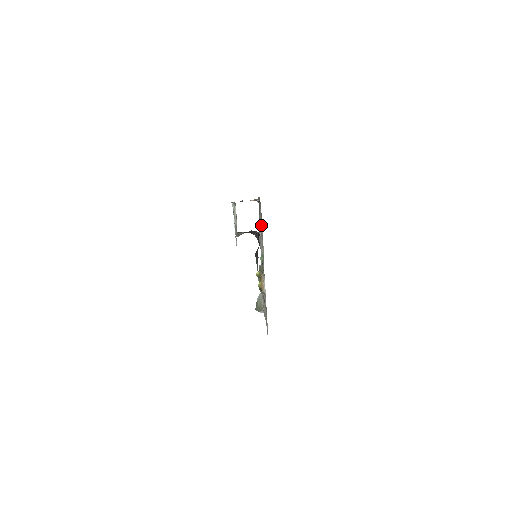
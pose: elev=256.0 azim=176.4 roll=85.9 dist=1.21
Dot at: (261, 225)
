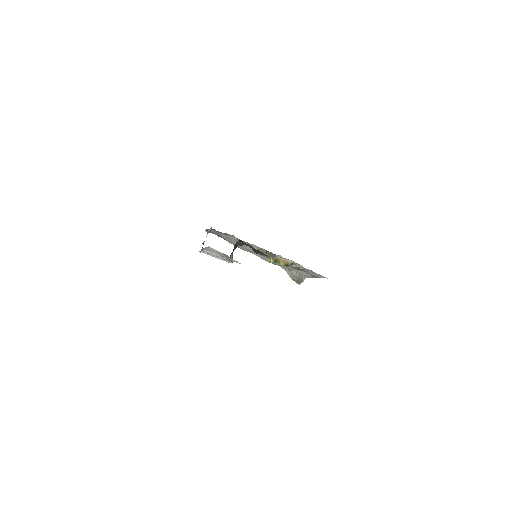
Dot at: (232, 239)
